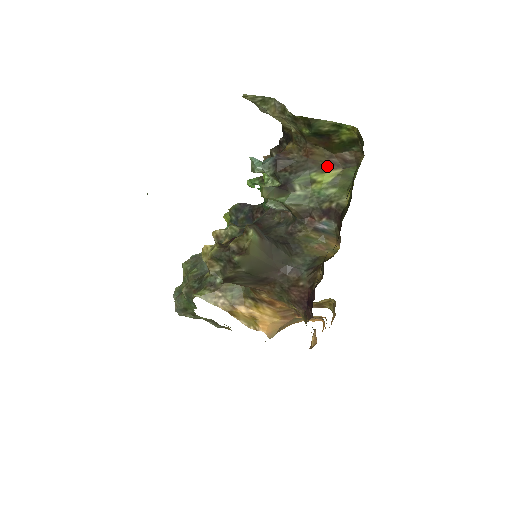
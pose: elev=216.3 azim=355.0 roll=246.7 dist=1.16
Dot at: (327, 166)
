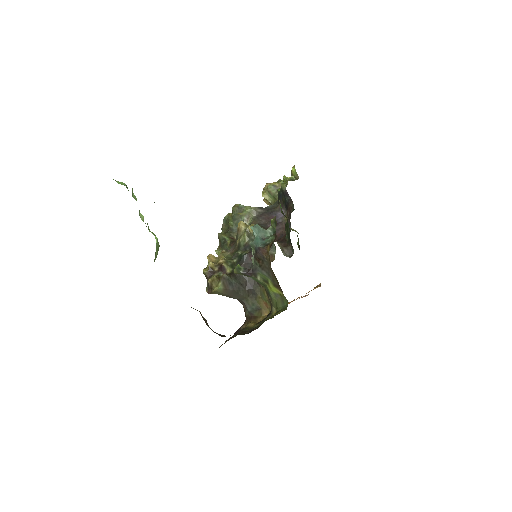
Dot at: (277, 285)
